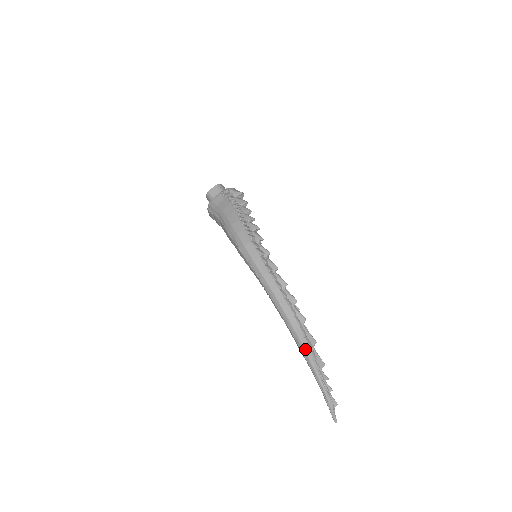
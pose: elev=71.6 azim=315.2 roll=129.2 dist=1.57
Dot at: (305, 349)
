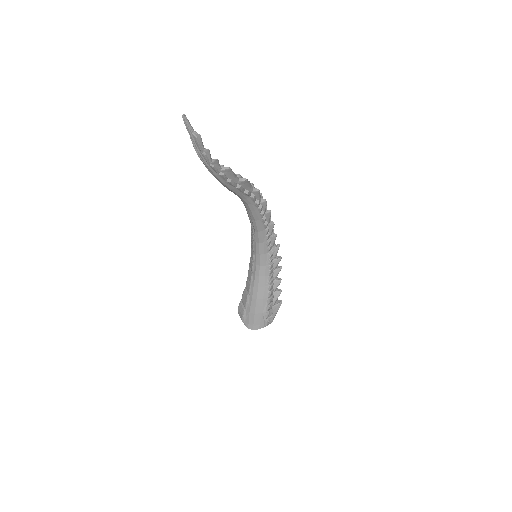
Dot at: occluded
